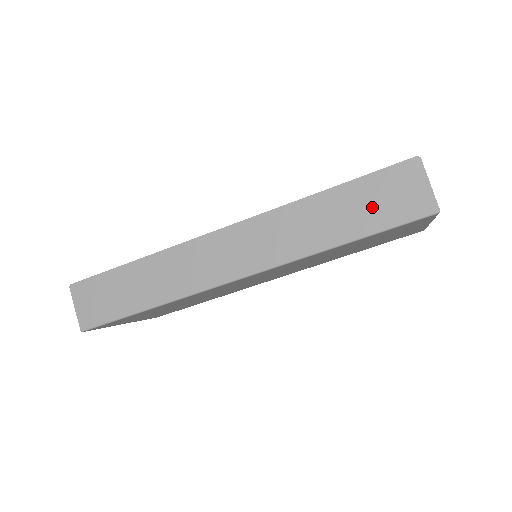
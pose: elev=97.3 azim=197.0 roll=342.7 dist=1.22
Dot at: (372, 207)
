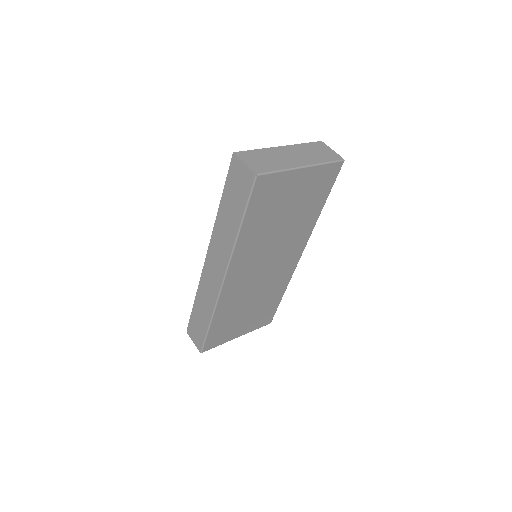
Dot at: (236, 198)
